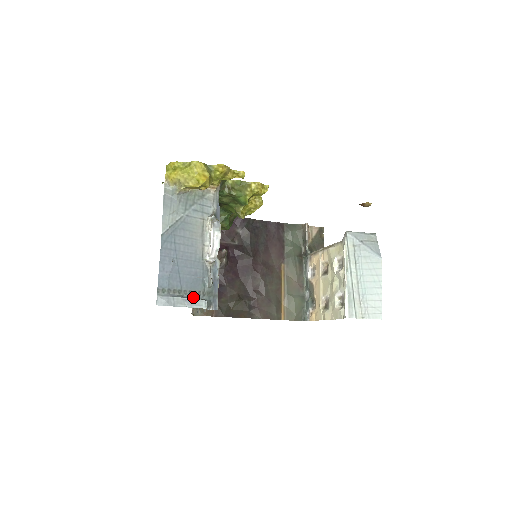
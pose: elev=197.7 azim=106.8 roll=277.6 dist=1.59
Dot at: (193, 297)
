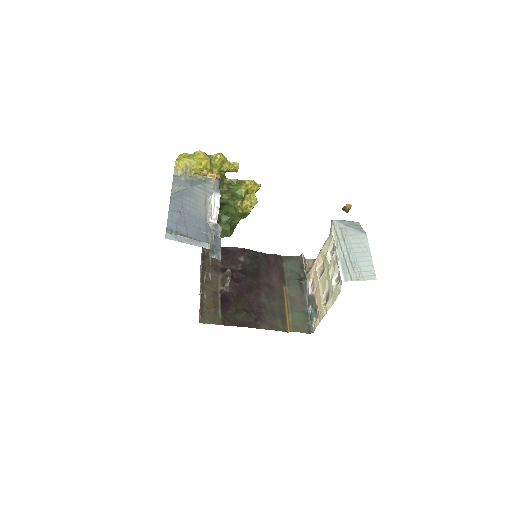
Dot at: occluded
